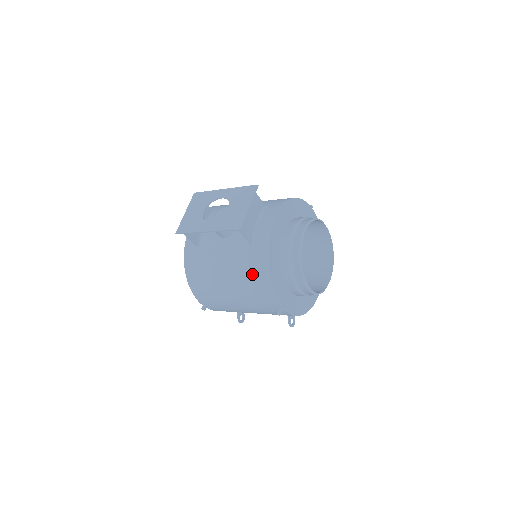
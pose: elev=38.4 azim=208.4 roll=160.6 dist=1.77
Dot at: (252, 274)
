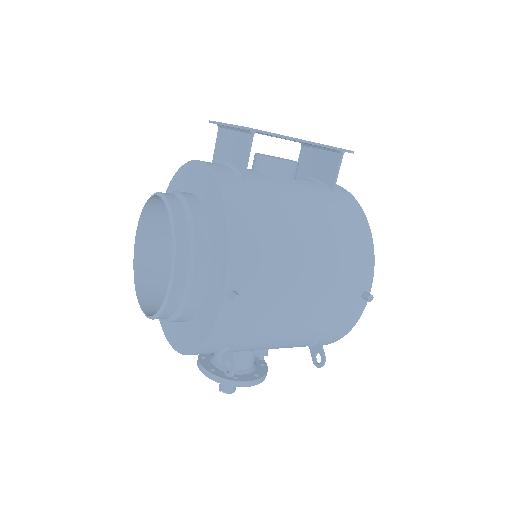
Dot at: (348, 225)
